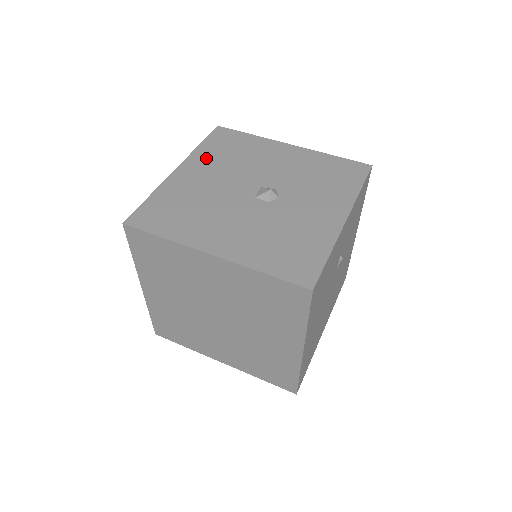
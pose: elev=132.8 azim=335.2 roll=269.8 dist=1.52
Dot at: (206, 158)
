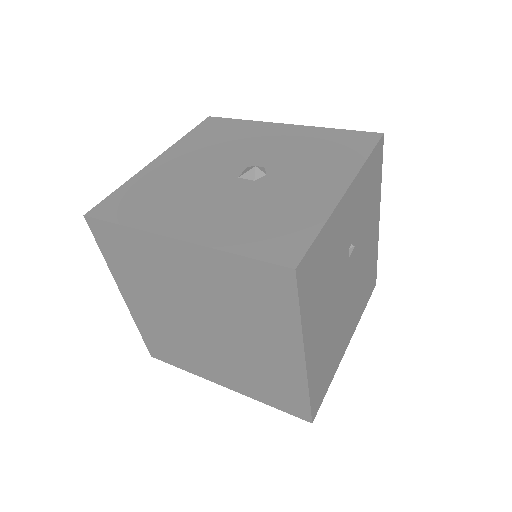
Dot at: (190, 146)
